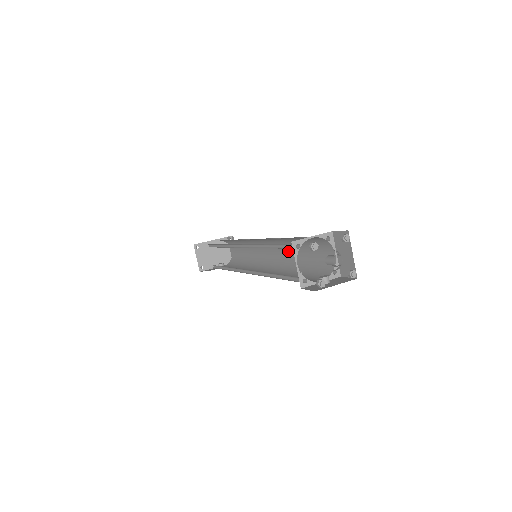
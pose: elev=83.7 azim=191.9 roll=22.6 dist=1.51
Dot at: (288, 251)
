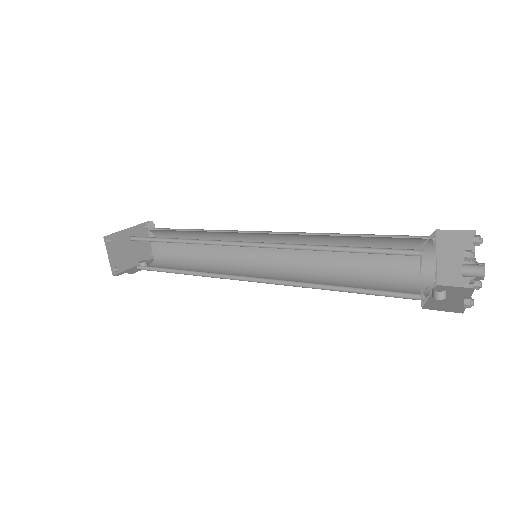
Dot at: occluded
